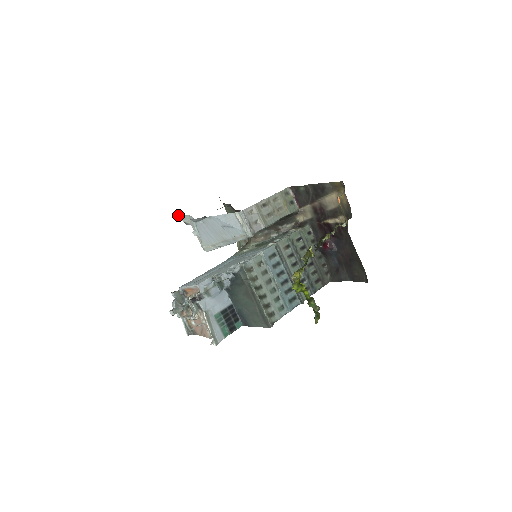
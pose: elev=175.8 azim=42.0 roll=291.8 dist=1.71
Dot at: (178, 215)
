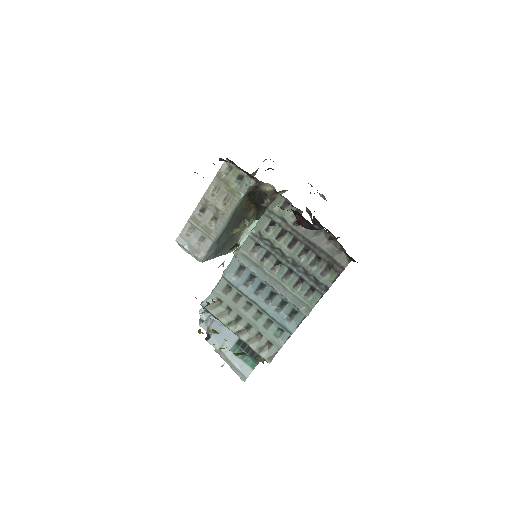
Dot at: occluded
